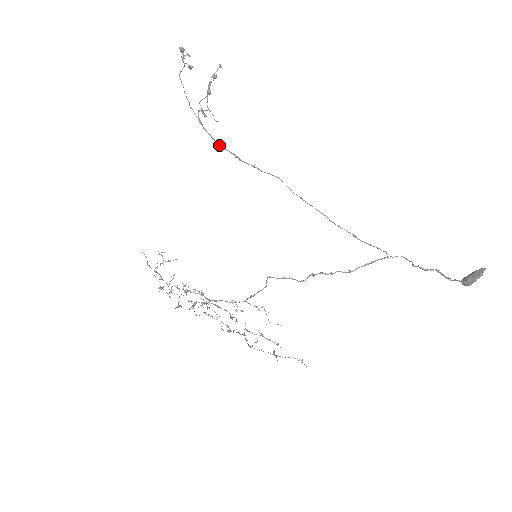
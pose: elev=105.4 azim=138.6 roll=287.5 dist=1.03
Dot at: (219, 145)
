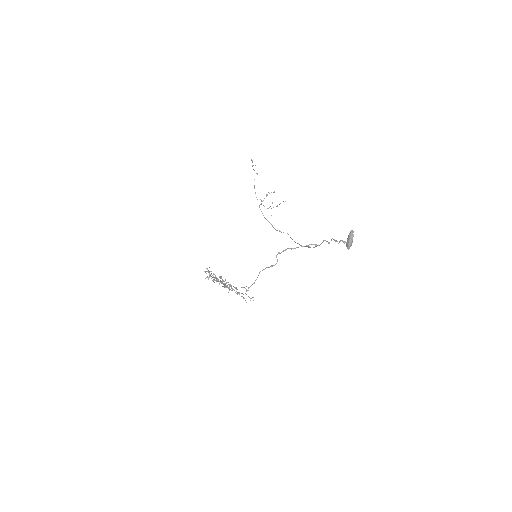
Dot at: (265, 218)
